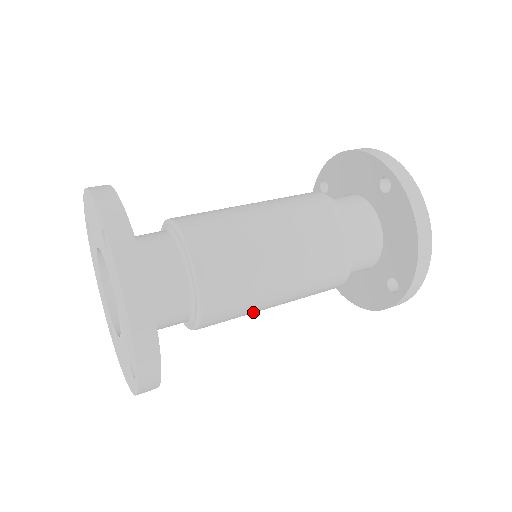
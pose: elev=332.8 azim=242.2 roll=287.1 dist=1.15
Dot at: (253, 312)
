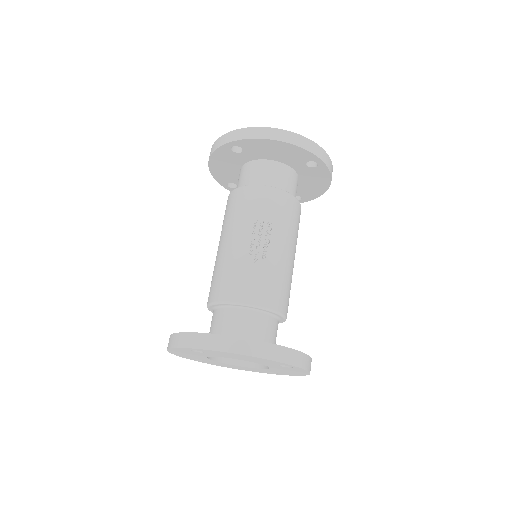
Dot at: occluded
